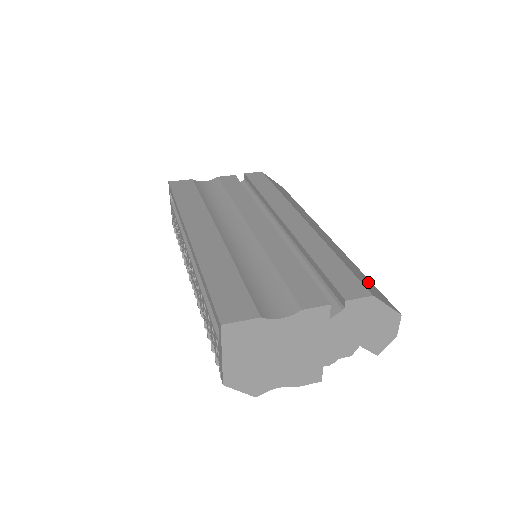
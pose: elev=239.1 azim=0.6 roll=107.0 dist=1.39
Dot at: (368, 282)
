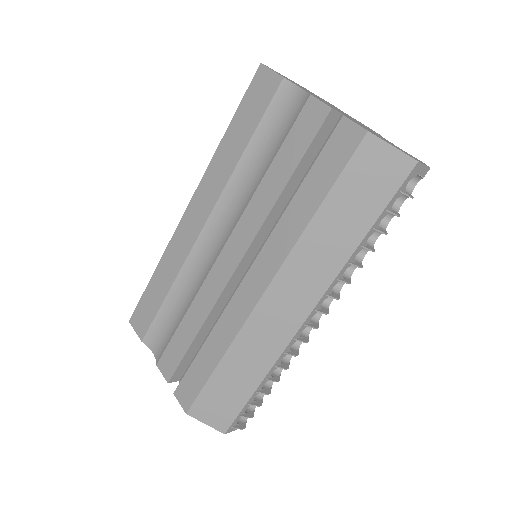
Dot at: (231, 398)
